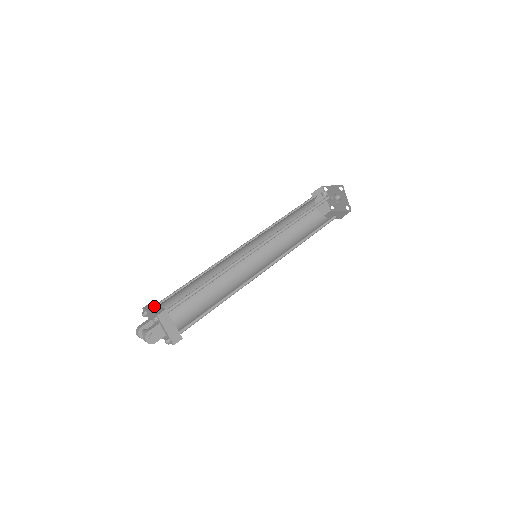
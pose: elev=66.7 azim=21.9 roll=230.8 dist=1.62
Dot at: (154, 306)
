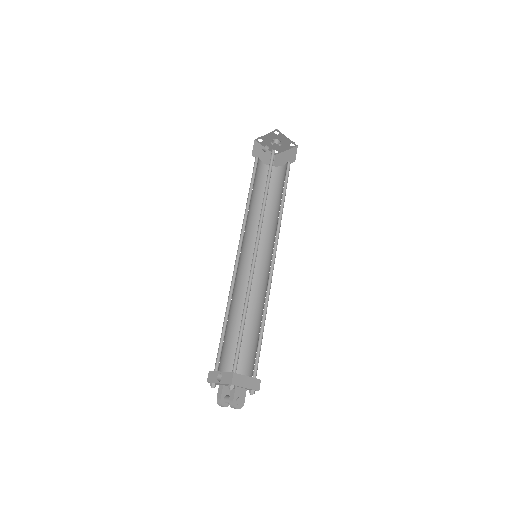
Dot at: (217, 375)
